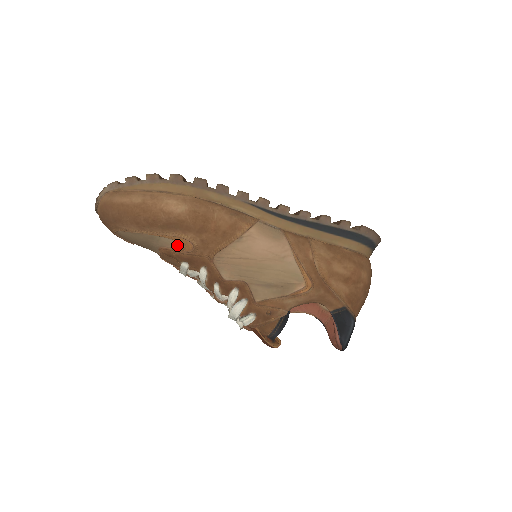
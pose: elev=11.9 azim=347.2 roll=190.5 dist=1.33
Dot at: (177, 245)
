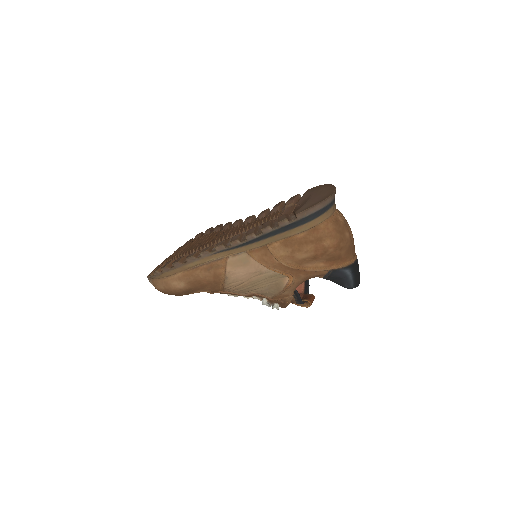
Dot at: occluded
